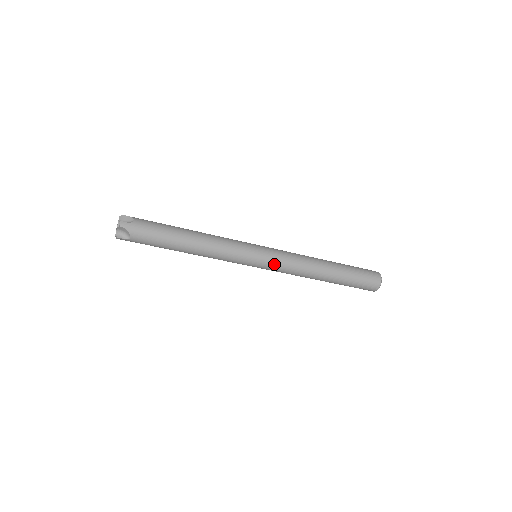
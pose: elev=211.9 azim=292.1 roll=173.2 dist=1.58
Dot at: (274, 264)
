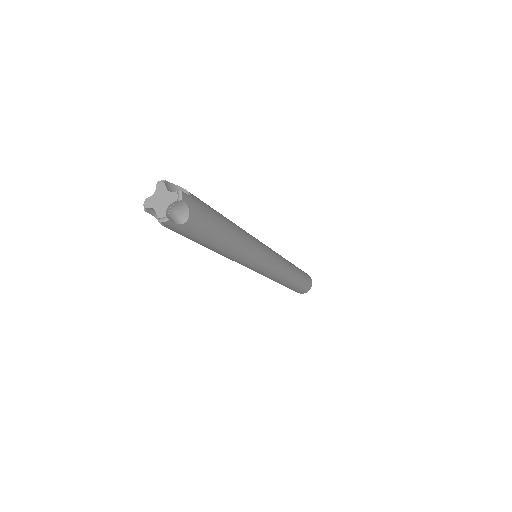
Dot at: (275, 265)
